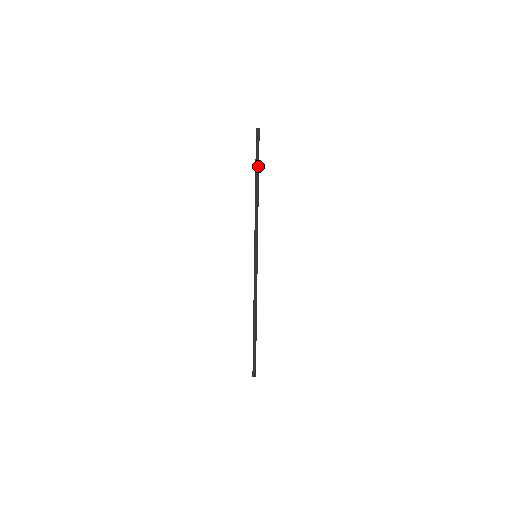
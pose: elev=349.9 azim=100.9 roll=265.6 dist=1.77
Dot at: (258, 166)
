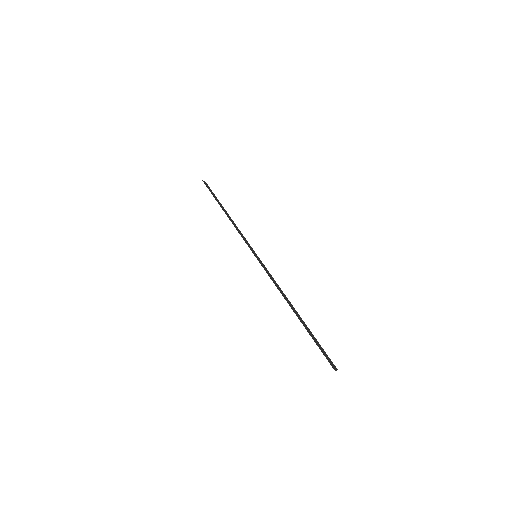
Dot at: (218, 200)
